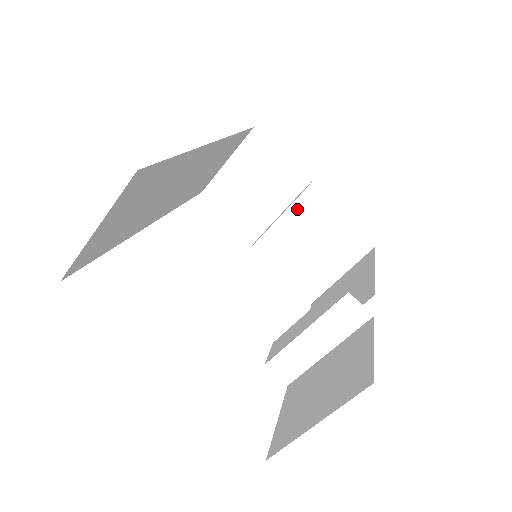
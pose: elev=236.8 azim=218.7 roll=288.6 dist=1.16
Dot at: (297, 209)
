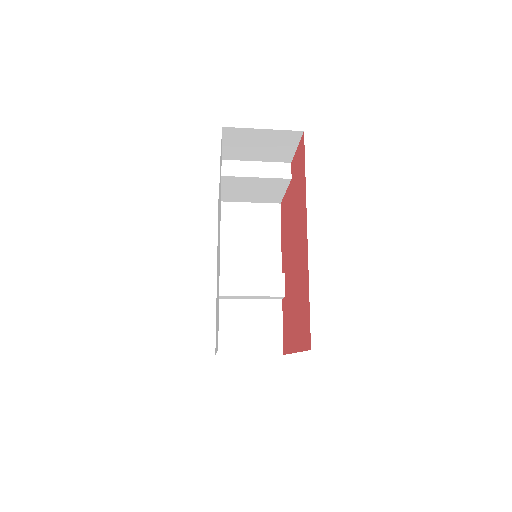
Dot at: (271, 180)
